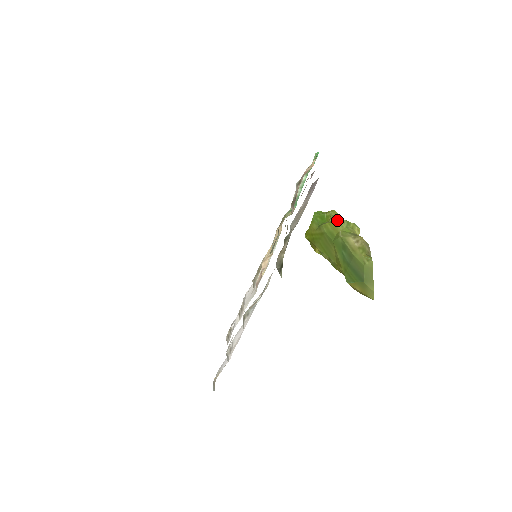
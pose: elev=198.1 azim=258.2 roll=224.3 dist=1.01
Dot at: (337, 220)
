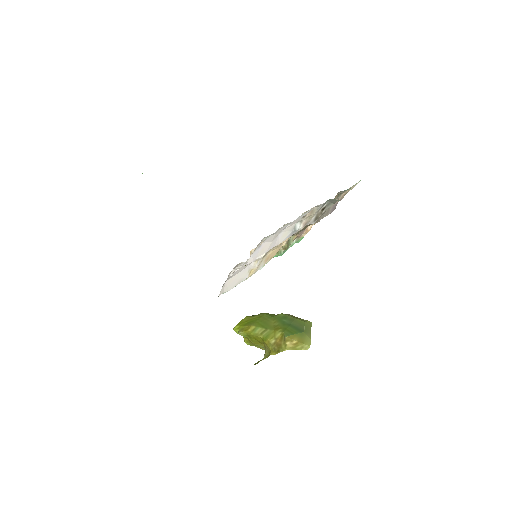
Dot at: occluded
